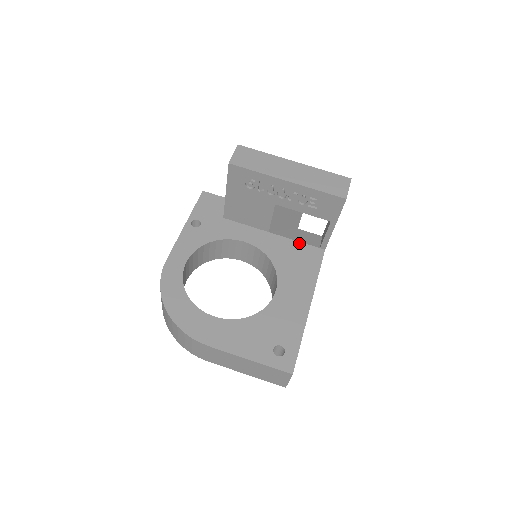
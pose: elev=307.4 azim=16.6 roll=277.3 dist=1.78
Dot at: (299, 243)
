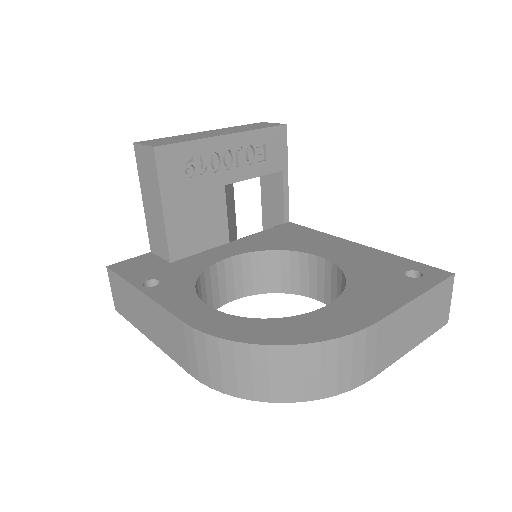
Dot at: (265, 231)
